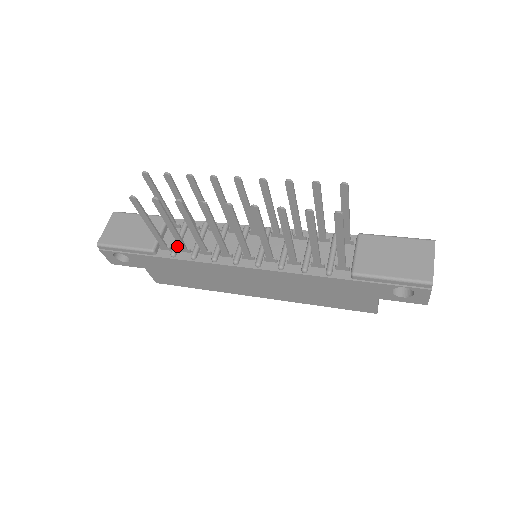
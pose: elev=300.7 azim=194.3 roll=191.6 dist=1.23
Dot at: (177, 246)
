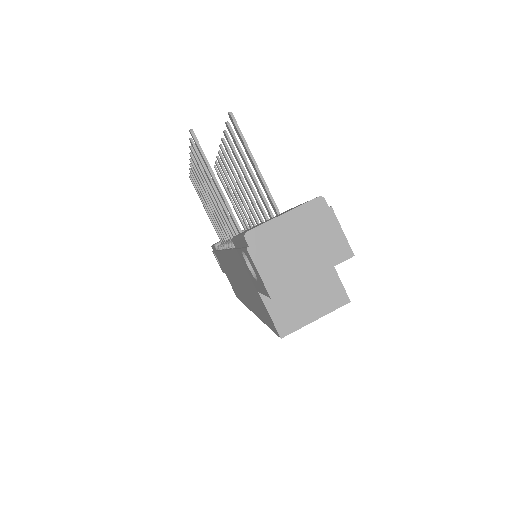
Dot at: occluded
